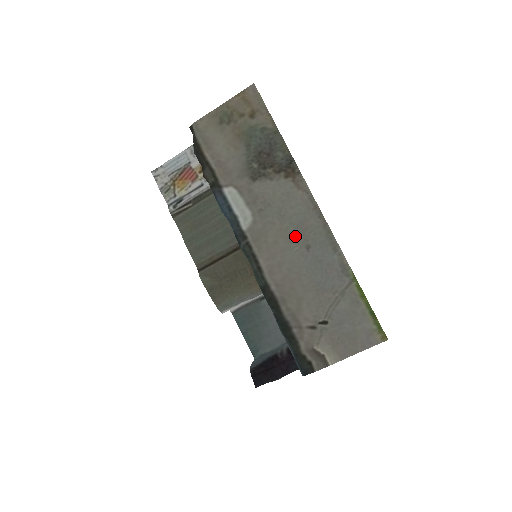
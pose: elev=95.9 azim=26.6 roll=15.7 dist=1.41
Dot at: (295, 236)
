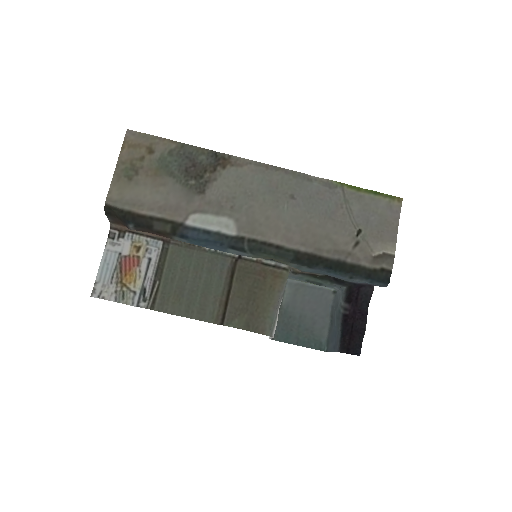
Dot at: (275, 199)
